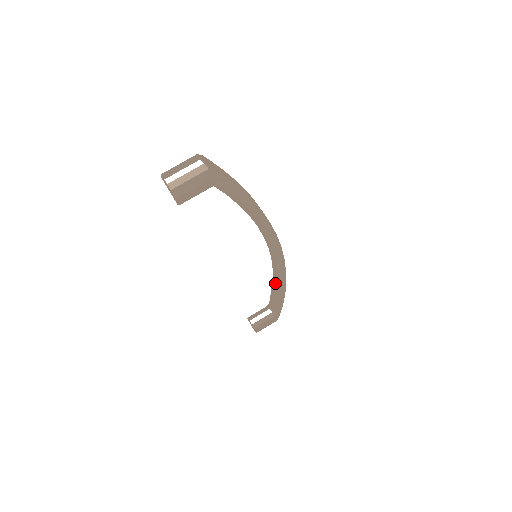
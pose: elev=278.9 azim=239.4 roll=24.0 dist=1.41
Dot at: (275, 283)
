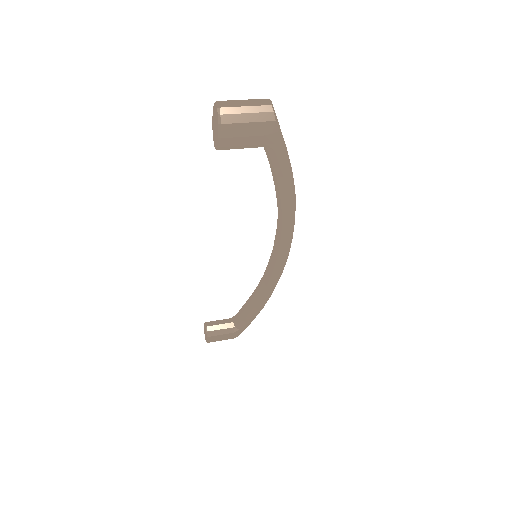
Dot at: (256, 296)
